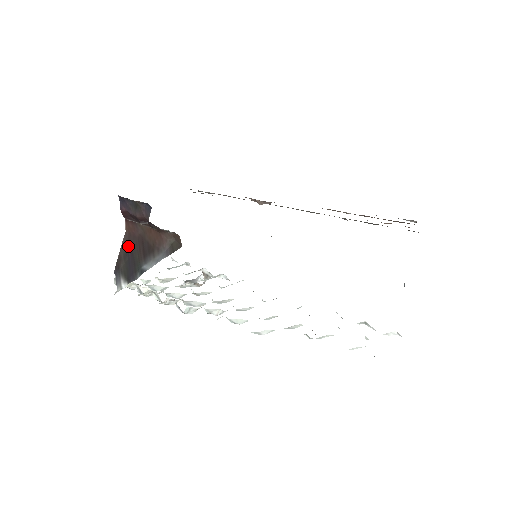
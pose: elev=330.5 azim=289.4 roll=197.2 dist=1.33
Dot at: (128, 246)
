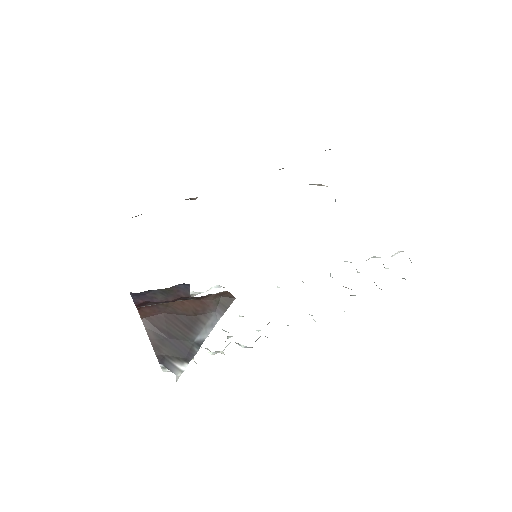
Dot at: (157, 331)
